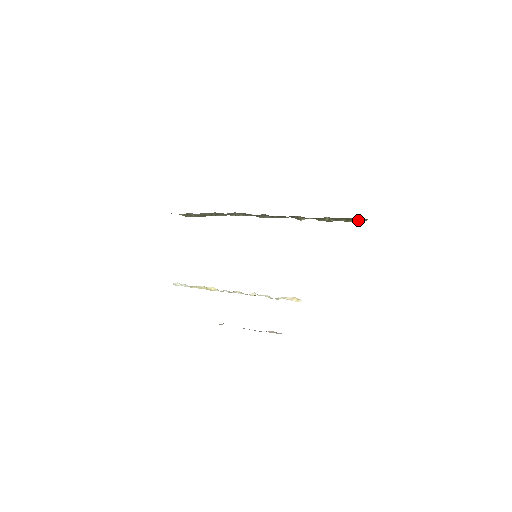
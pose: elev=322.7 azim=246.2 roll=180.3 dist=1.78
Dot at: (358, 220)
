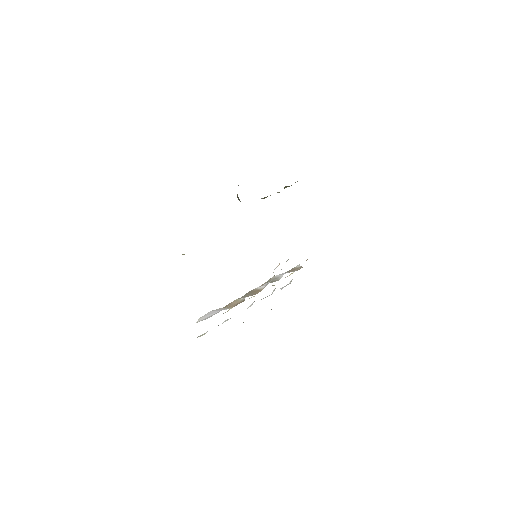
Dot at: occluded
